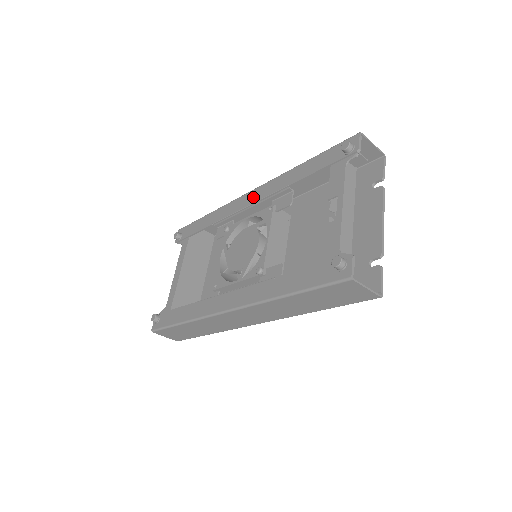
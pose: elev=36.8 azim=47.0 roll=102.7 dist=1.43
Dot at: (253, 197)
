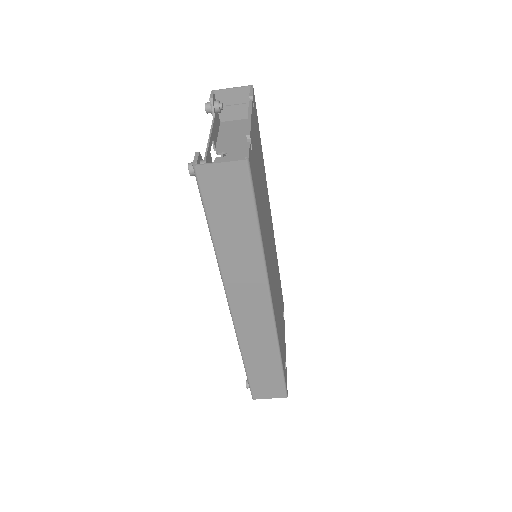
Dot at: occluded
